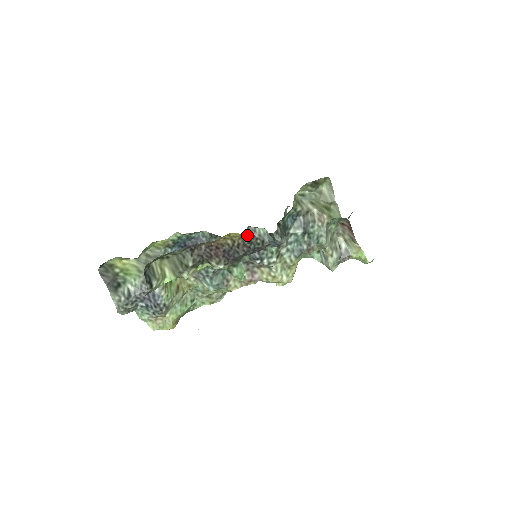
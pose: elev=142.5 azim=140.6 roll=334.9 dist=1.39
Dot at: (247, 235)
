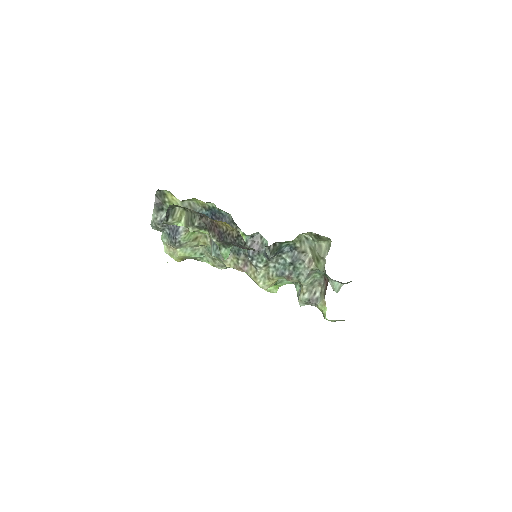
Dot at: (237, 232)
